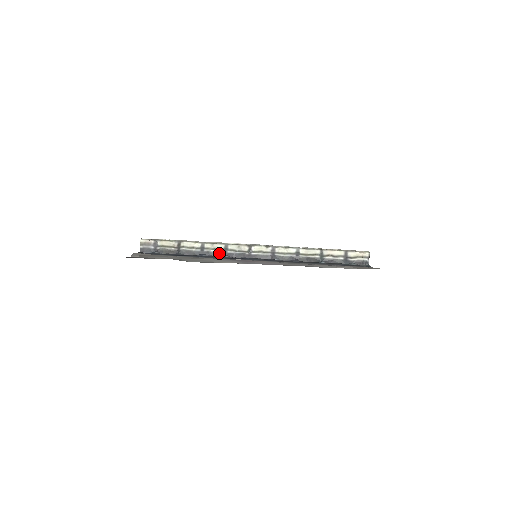
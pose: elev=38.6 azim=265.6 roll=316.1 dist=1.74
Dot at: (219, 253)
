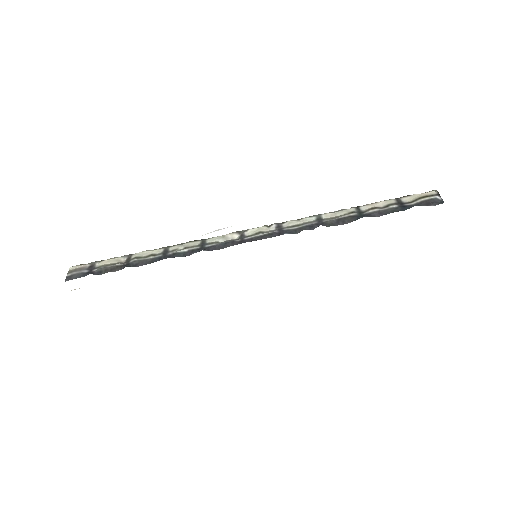
Dot at: (192, 250)
